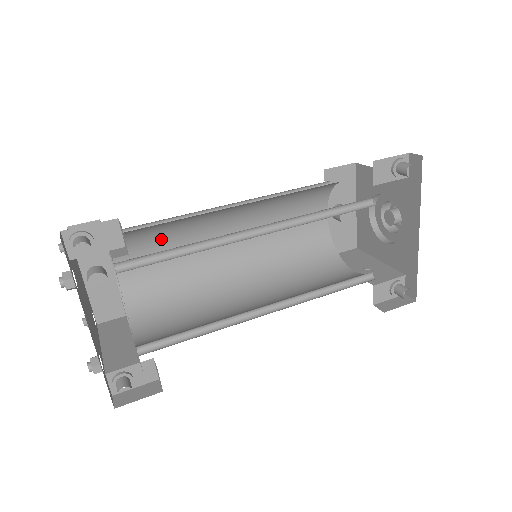
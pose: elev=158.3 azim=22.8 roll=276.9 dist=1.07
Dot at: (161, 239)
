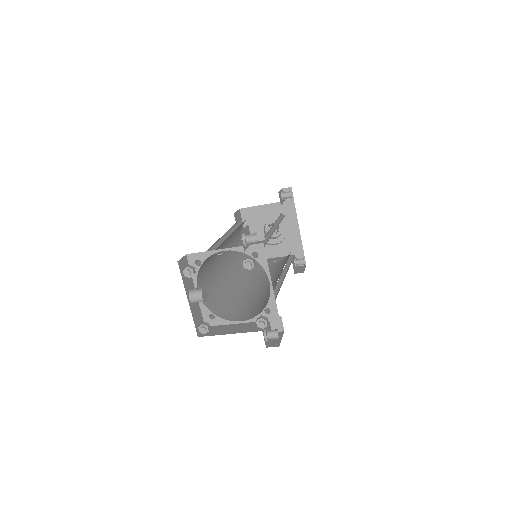
Dot at: (209, 263)
